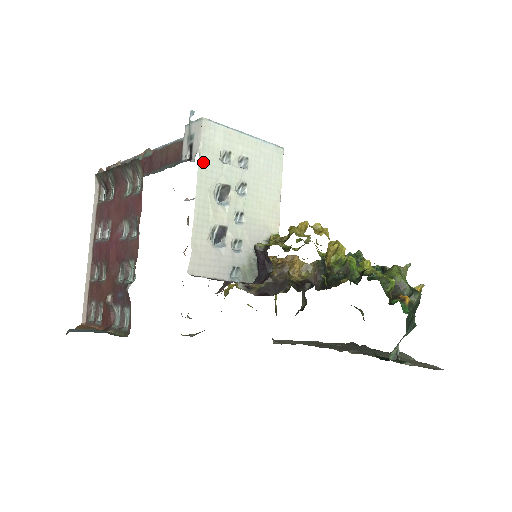
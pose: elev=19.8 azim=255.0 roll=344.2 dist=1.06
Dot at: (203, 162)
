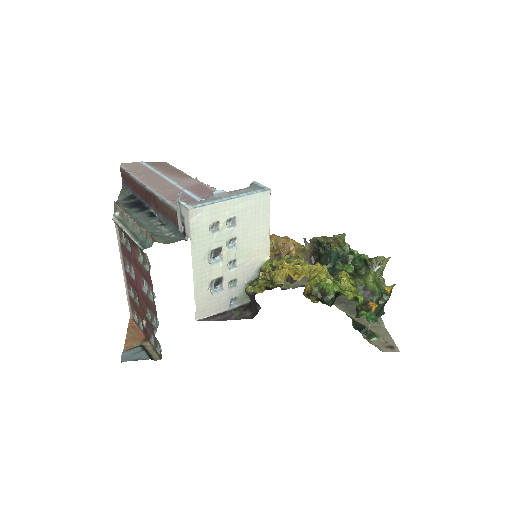
Dot at: (195, 242)
